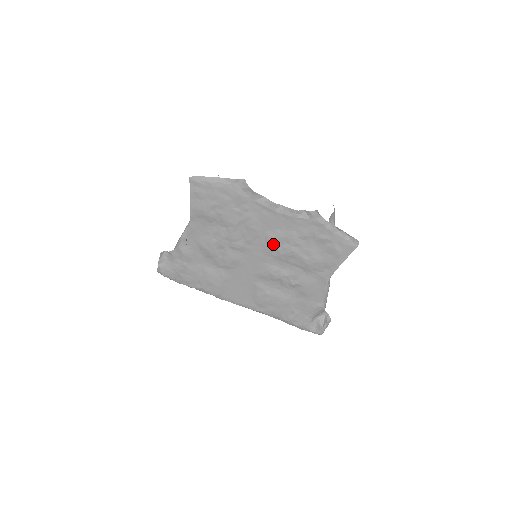
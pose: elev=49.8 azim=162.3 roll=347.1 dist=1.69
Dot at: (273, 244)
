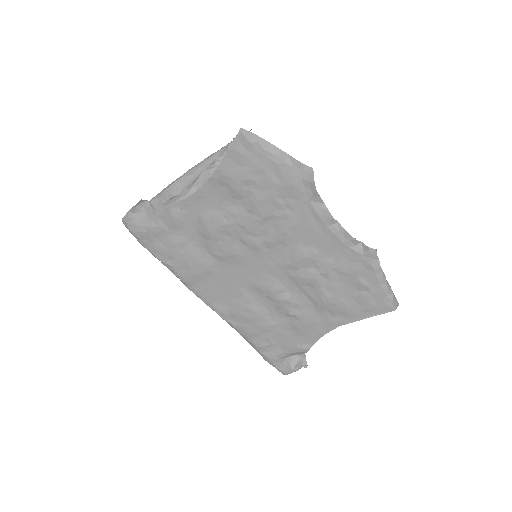
Dot at: (297, 261)
